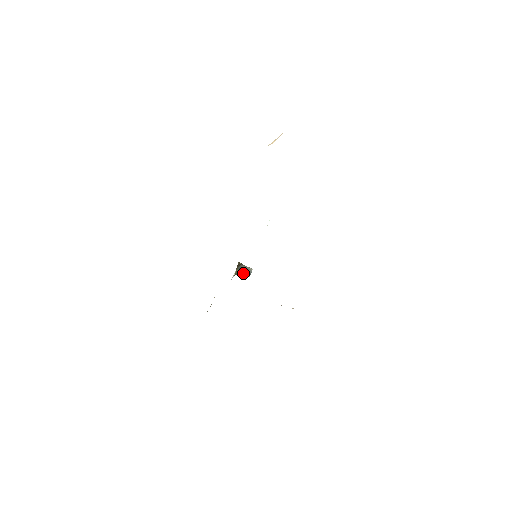
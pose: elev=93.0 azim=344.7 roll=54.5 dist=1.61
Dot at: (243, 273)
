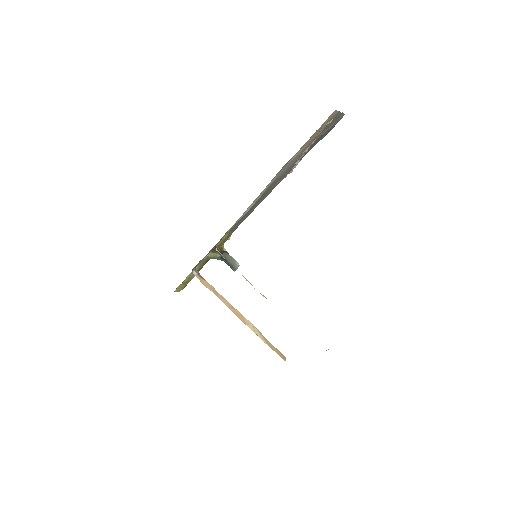
Dot at: (227, 263)
